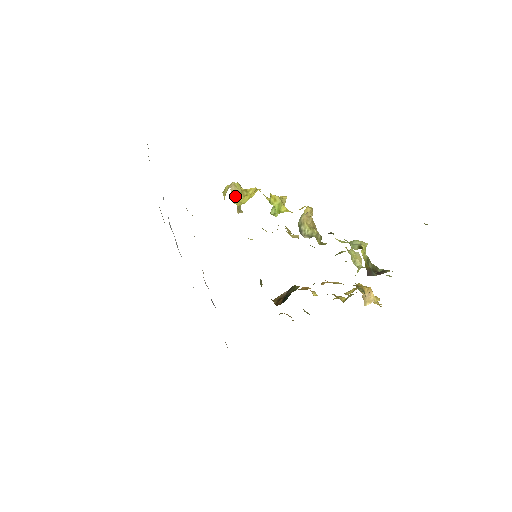
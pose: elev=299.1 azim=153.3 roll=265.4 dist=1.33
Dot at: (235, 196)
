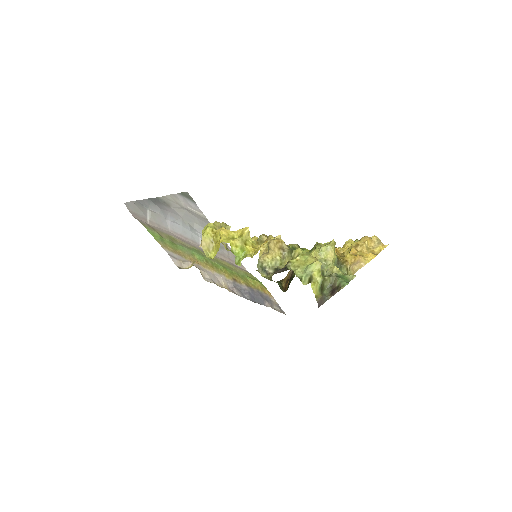
Dot at: (209, 247)
